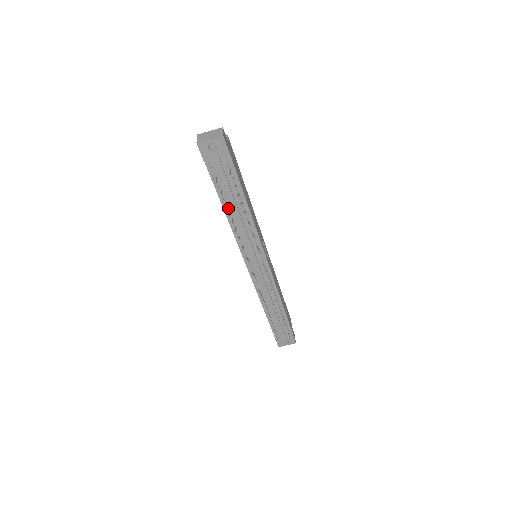
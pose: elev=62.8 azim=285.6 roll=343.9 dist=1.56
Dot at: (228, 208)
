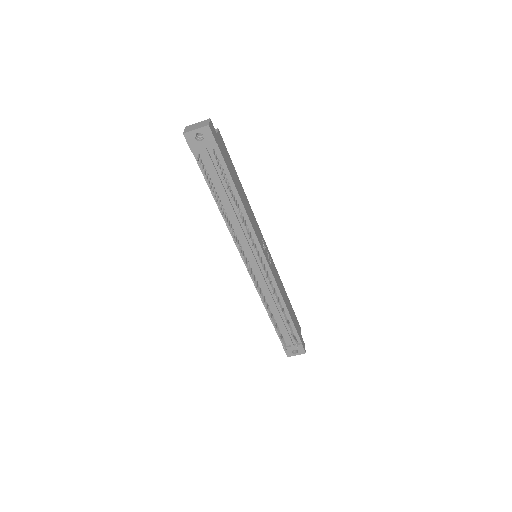
Dot at: (221, 202)
